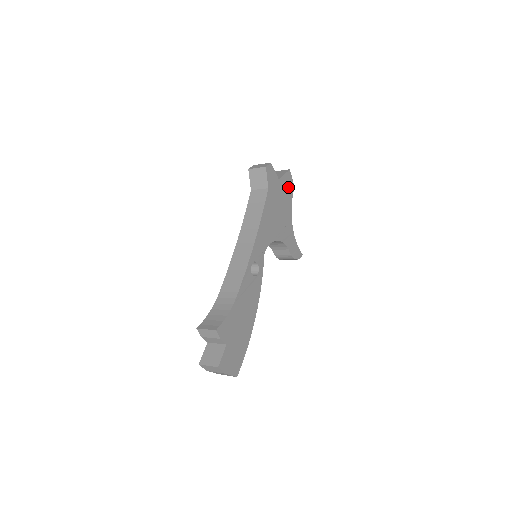
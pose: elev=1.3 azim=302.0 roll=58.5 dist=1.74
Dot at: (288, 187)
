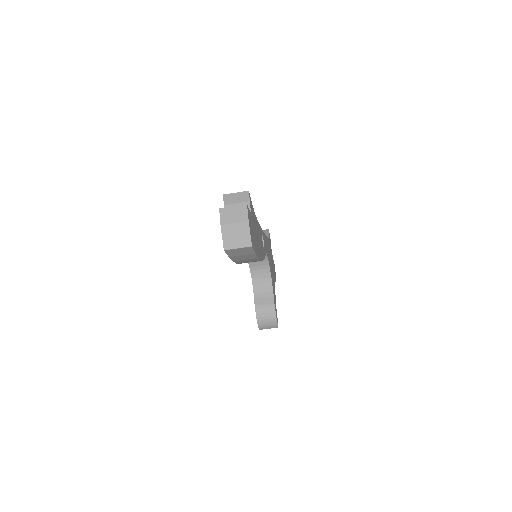
Dot at: (274, 270)
